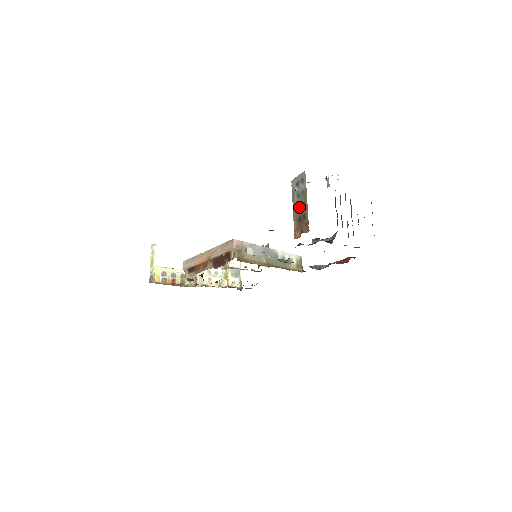
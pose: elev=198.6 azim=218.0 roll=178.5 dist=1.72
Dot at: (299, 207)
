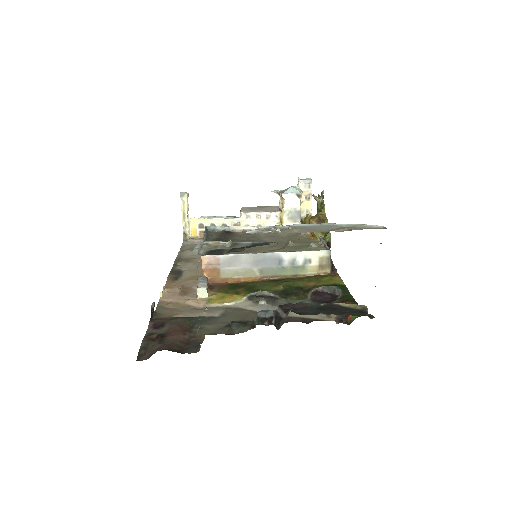
Dot at: occluded
